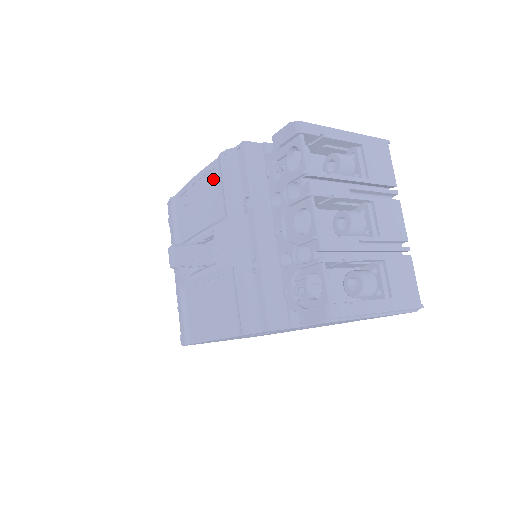
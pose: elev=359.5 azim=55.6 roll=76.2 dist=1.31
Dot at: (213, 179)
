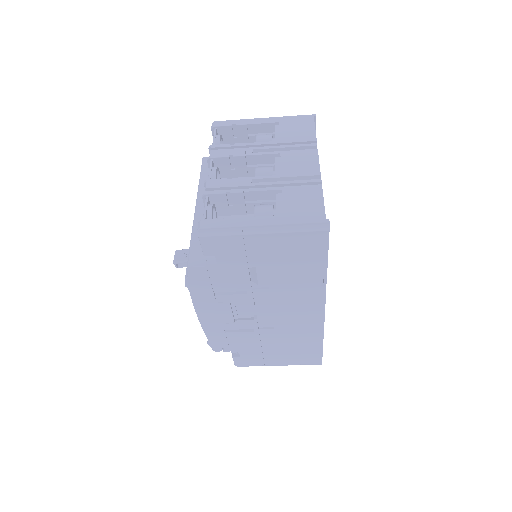
Dot at: occluded
